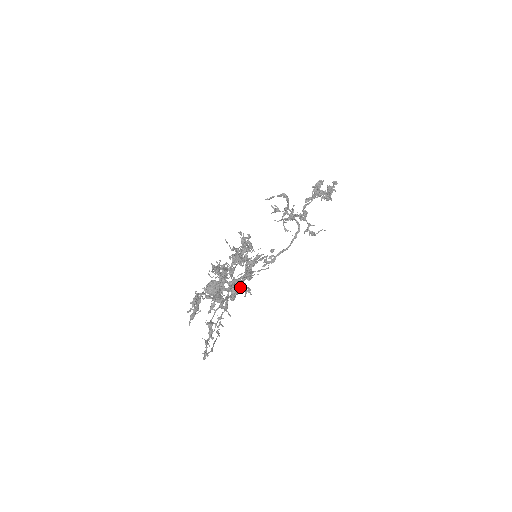
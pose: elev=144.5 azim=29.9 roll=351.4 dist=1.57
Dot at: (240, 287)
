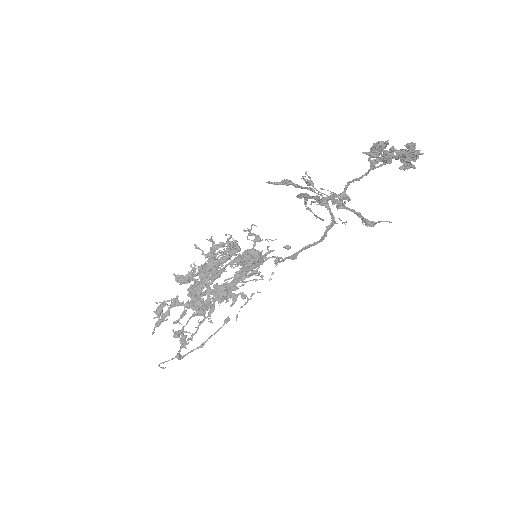
Dot at: occluded
